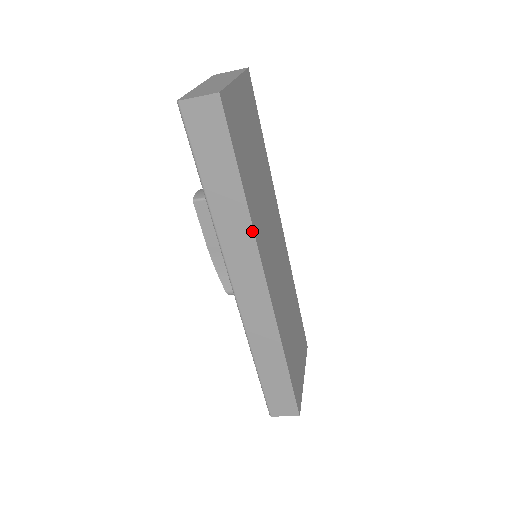
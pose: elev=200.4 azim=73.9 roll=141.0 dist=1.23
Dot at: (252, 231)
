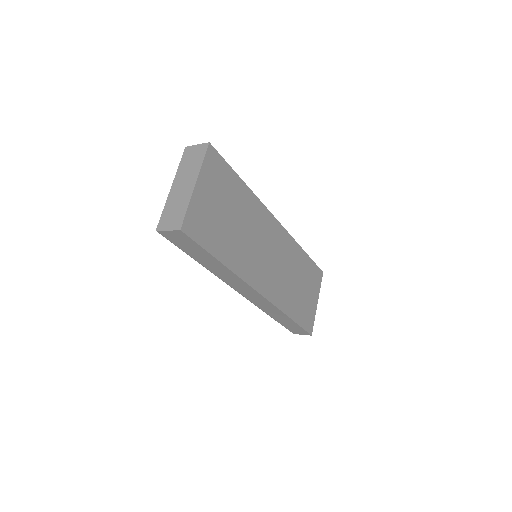
Dot at: (237, 276)
